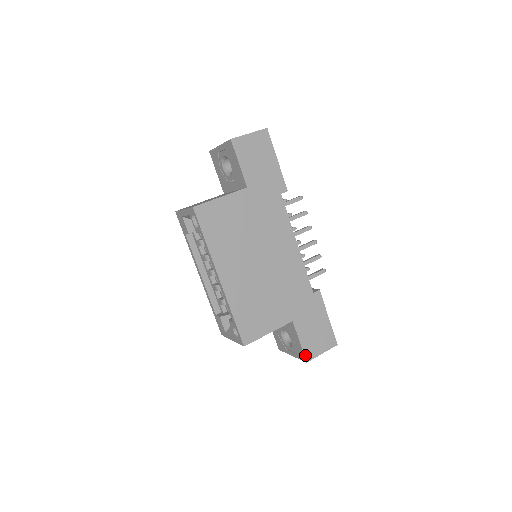
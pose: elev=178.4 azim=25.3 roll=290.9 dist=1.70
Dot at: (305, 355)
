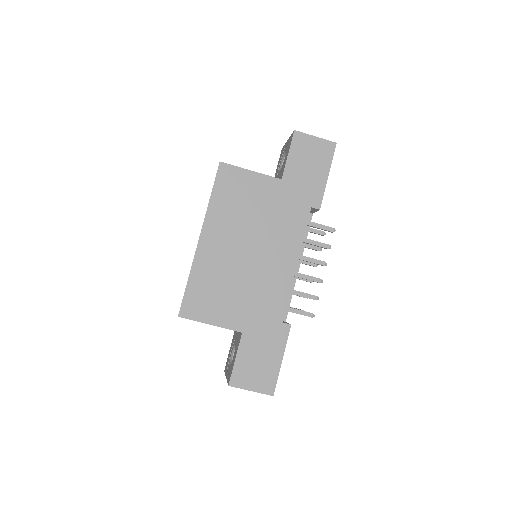
Dot at: (232, 377)
